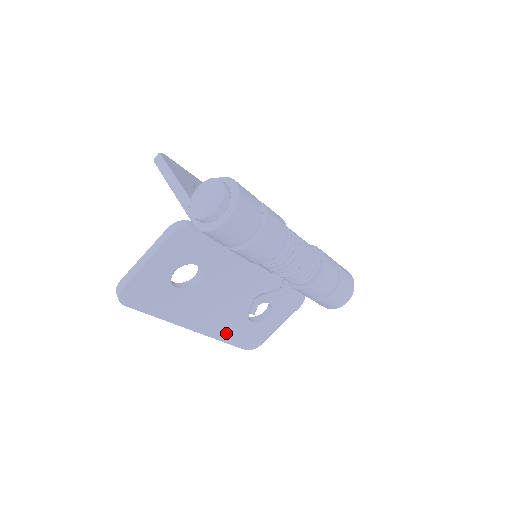
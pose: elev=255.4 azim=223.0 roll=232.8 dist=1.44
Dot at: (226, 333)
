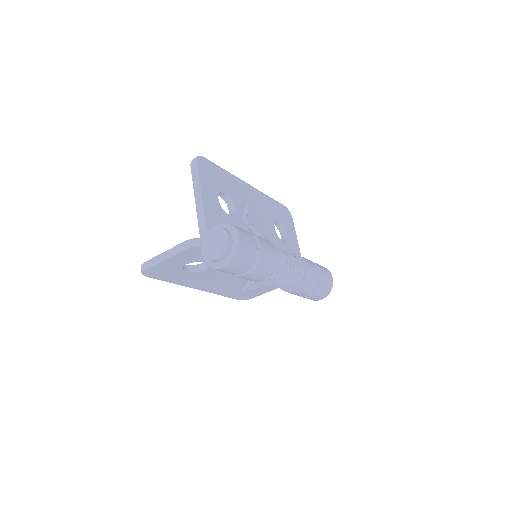
Dot at: (223, 292)
